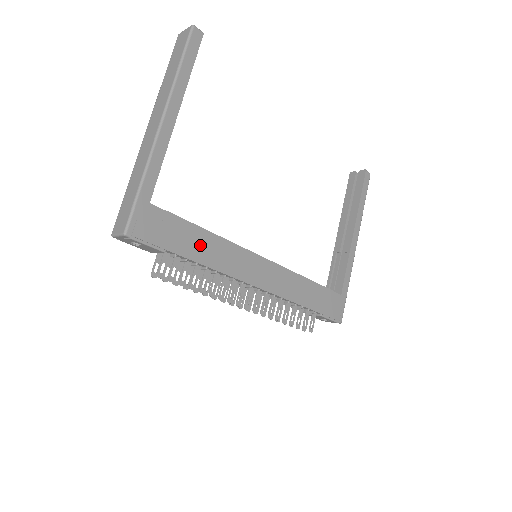
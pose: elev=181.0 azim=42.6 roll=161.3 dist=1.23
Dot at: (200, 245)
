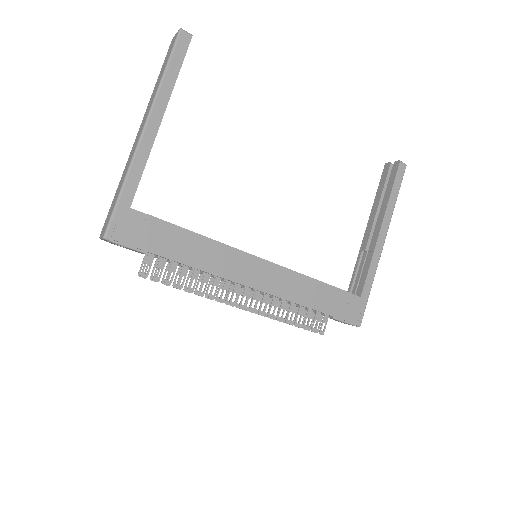
Dot at: (186, 247)
